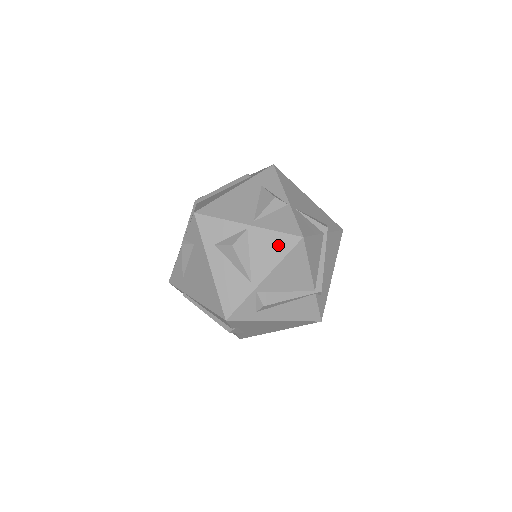
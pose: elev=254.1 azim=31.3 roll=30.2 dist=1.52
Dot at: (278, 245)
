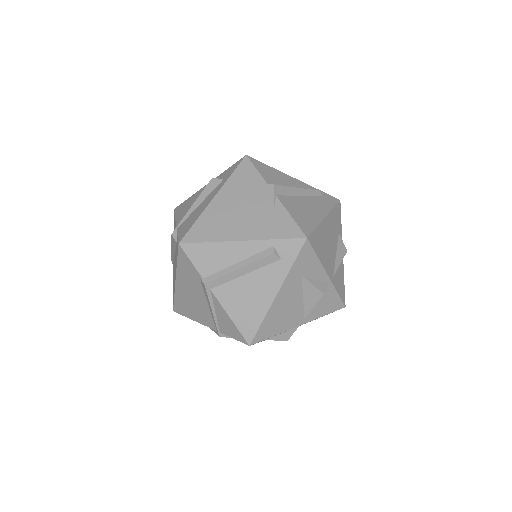
Dot at: occluded
